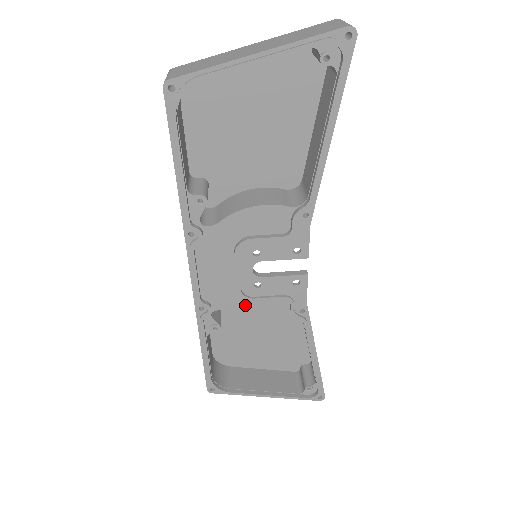
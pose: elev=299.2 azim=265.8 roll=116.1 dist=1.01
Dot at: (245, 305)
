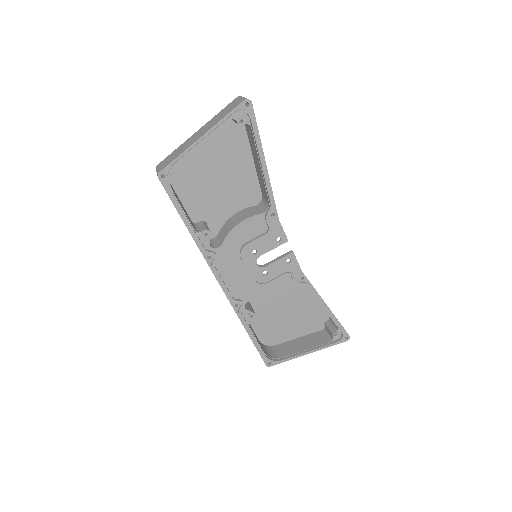
Dot at: (263, 291)
